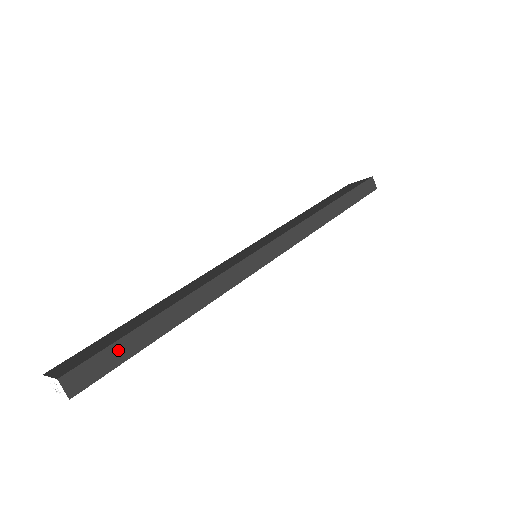
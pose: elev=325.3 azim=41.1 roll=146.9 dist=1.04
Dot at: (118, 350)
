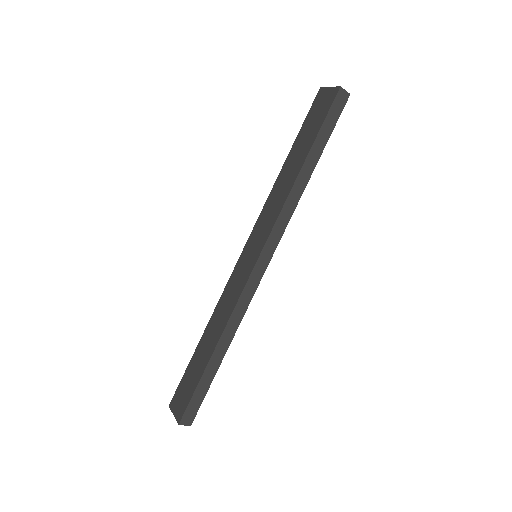
Dot at: (199, 392)
